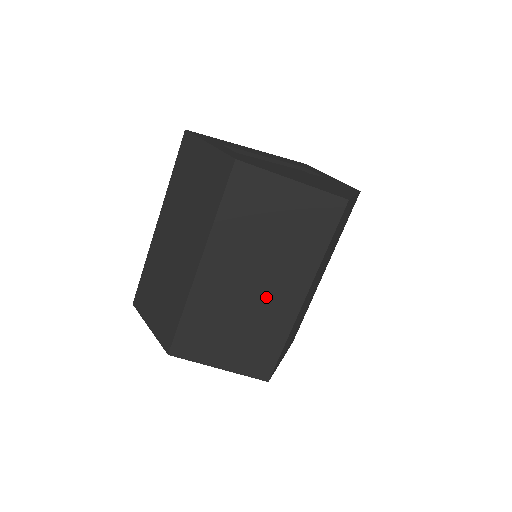
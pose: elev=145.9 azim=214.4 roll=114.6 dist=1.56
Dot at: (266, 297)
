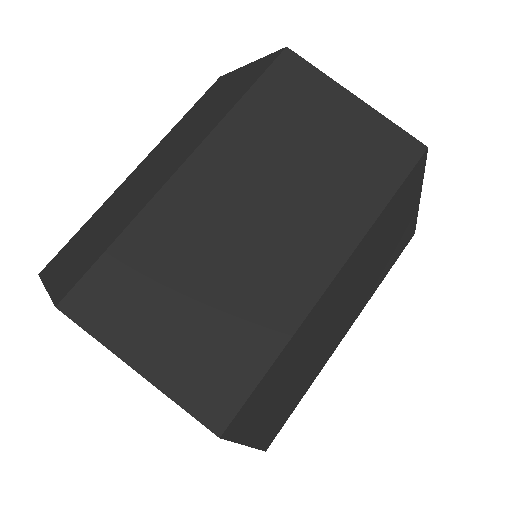
Dot at: (269, 255)
